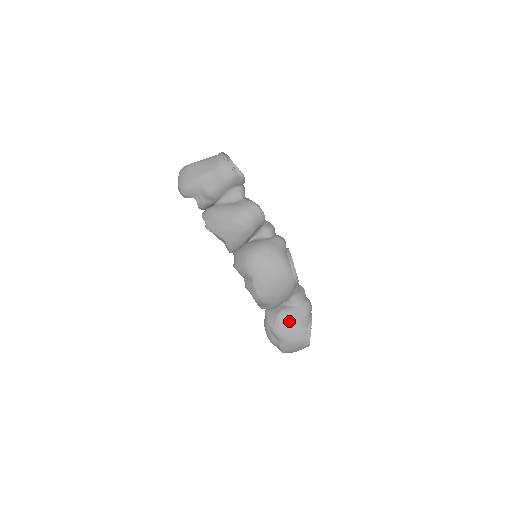
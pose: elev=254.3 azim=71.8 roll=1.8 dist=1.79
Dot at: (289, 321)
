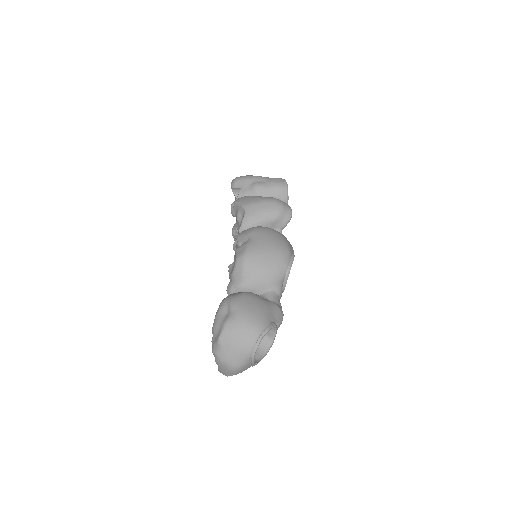
Dot at: (255, 300)
